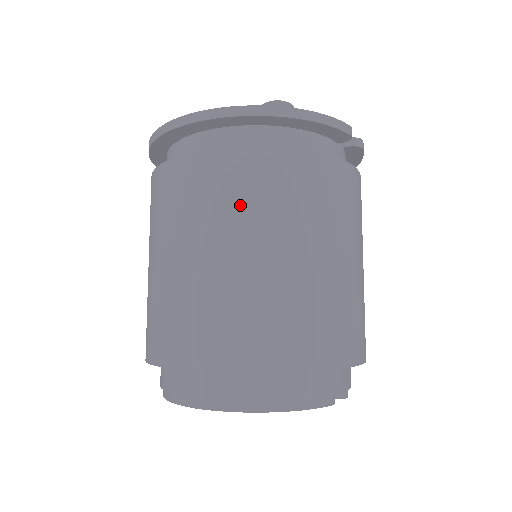
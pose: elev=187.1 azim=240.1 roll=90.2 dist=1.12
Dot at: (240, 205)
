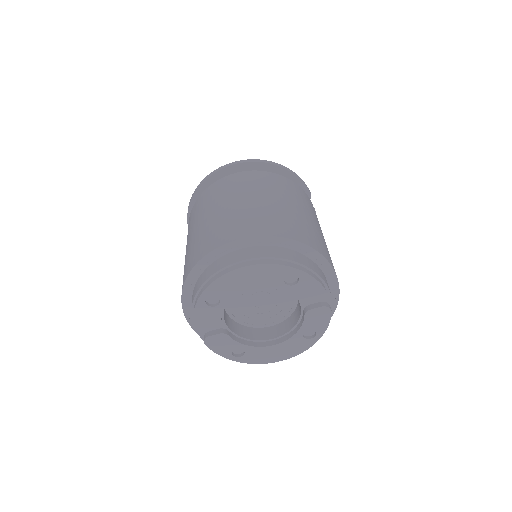
Dot at: (263, 186)
